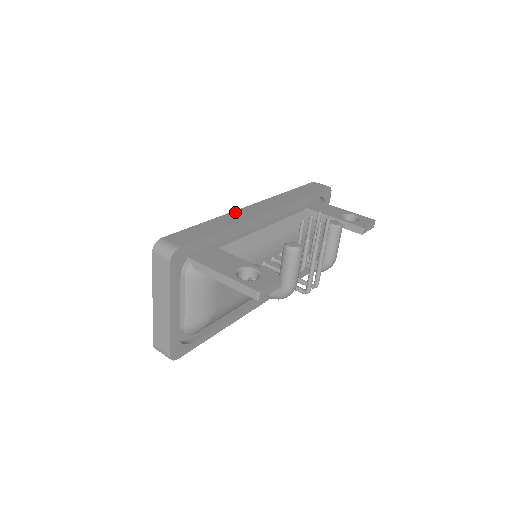
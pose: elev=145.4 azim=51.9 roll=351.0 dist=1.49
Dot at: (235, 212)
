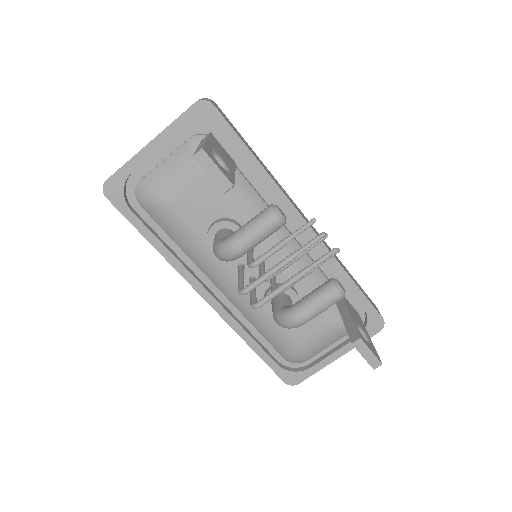
Dot at: occluded
